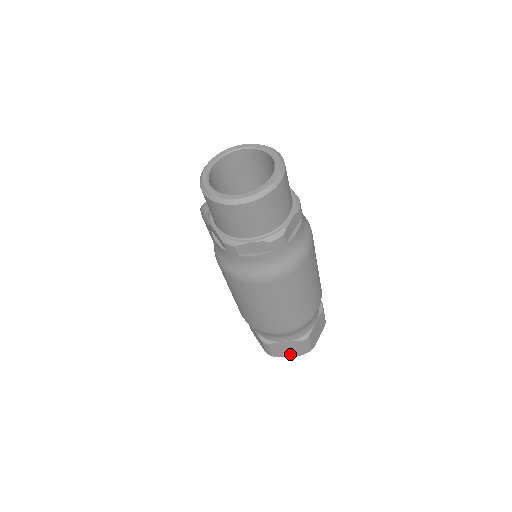
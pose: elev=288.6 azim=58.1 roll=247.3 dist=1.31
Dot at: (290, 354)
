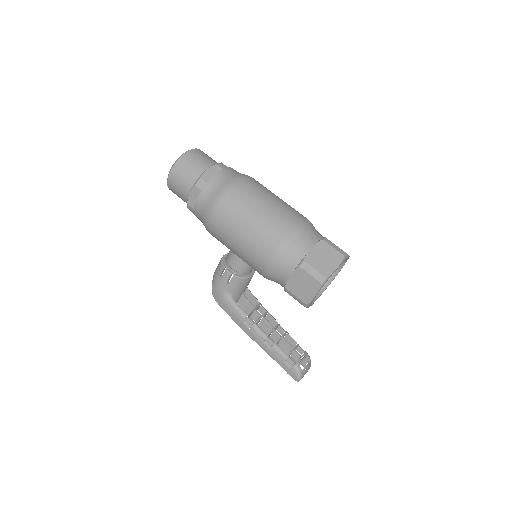
Dot at: (333, 264)
